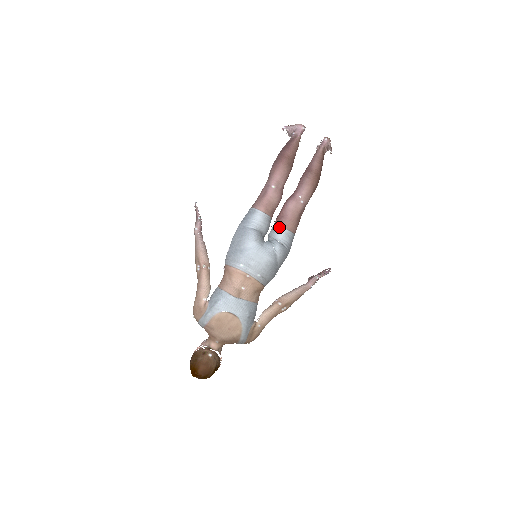
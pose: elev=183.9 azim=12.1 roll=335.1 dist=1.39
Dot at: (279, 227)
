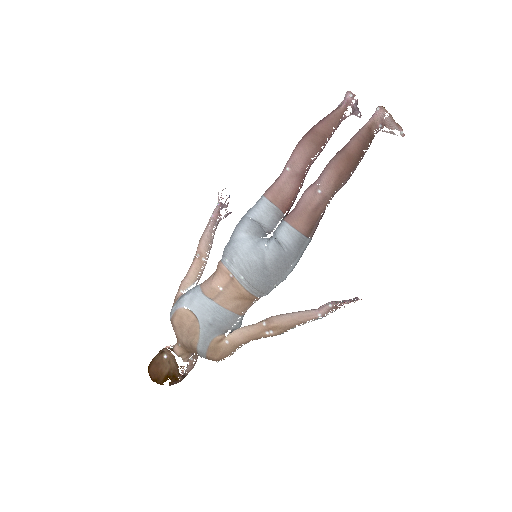
Dot at: (283, 221)
